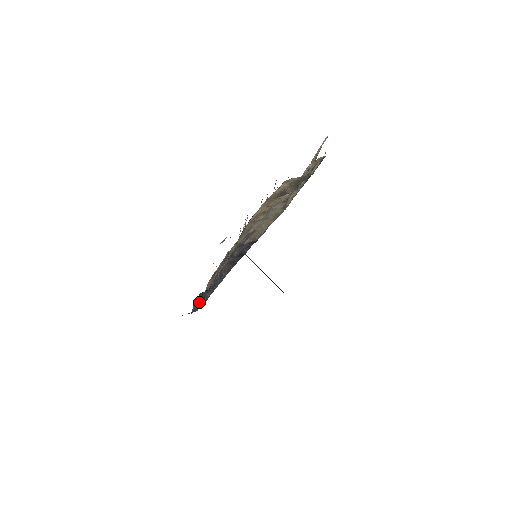
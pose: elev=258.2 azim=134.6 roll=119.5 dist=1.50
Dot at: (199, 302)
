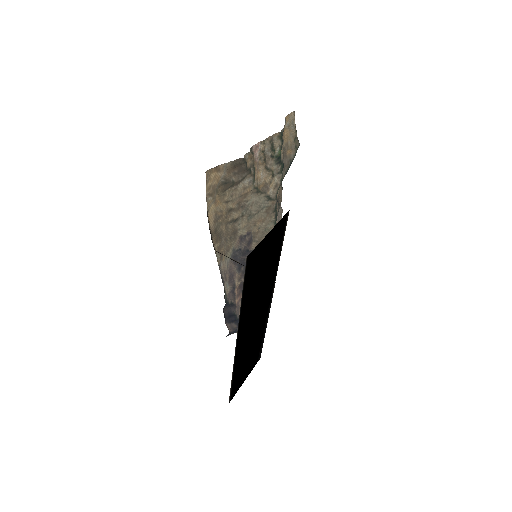
Dot at: (232, 319)
